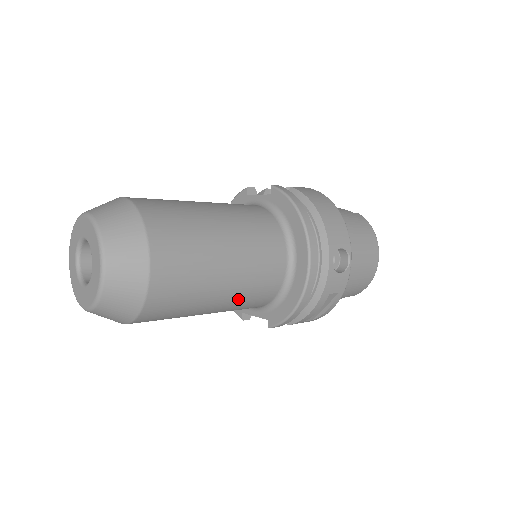
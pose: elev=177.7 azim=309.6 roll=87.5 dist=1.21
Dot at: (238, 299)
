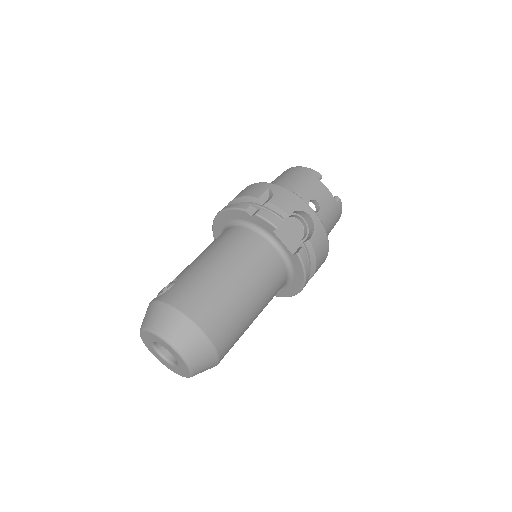
Dot at: occluded
